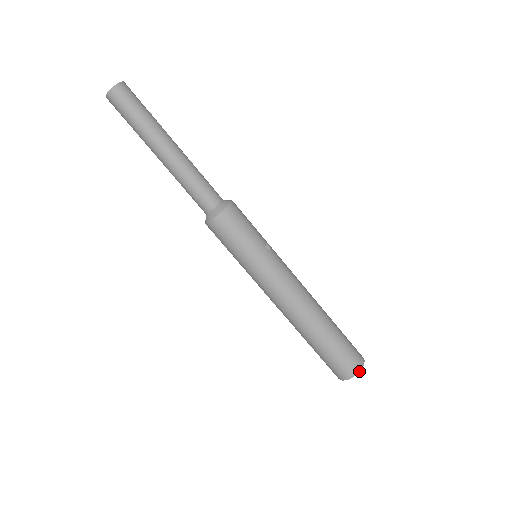
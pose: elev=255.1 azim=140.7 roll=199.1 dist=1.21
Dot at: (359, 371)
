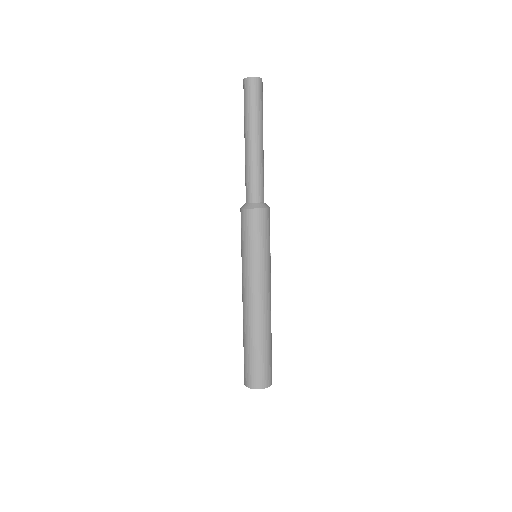
Dot at: occluded
